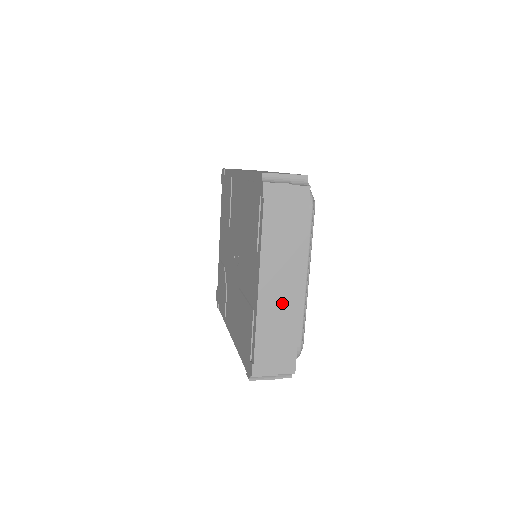
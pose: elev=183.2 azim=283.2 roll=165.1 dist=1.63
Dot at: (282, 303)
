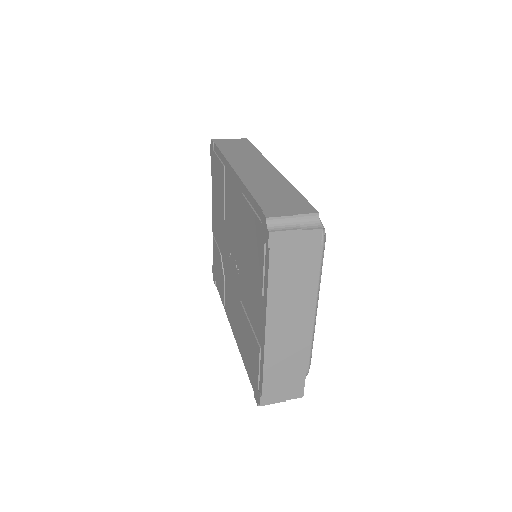
Dot at: (290, 342)
